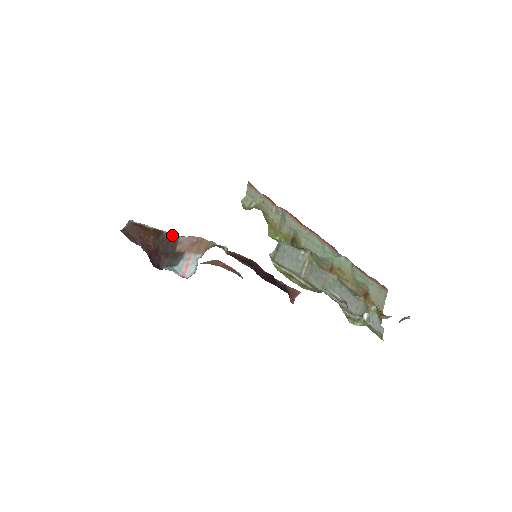
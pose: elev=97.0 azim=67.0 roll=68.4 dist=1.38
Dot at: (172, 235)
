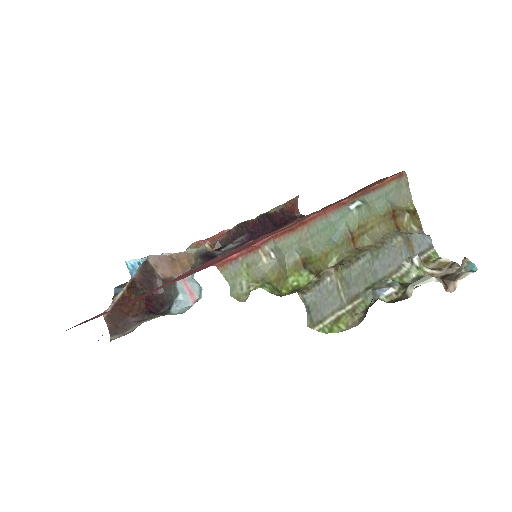
Dot at: (142, 269)
